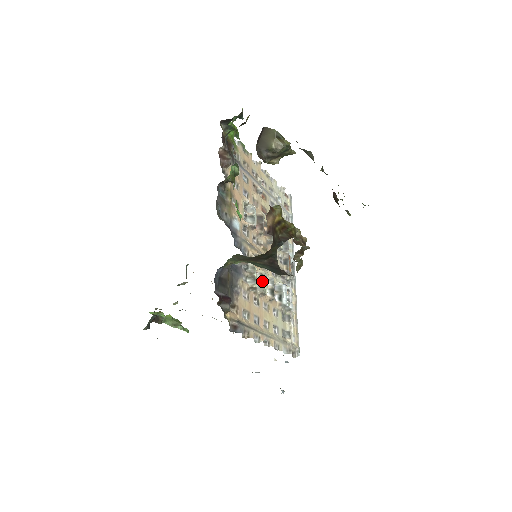
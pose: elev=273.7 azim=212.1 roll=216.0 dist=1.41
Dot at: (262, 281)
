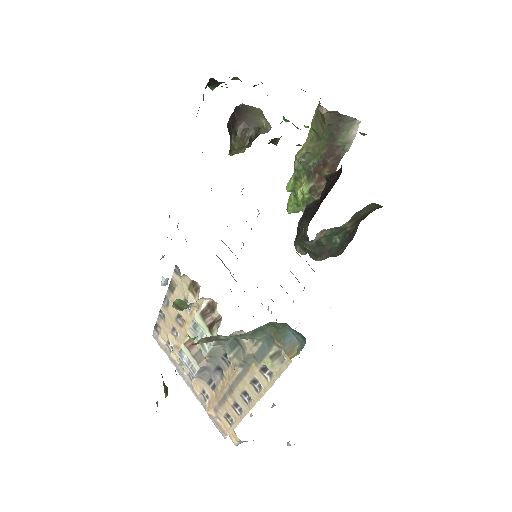
Dot at: occluded
